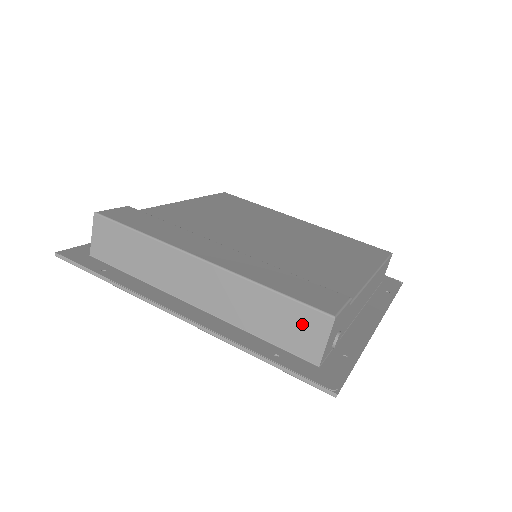
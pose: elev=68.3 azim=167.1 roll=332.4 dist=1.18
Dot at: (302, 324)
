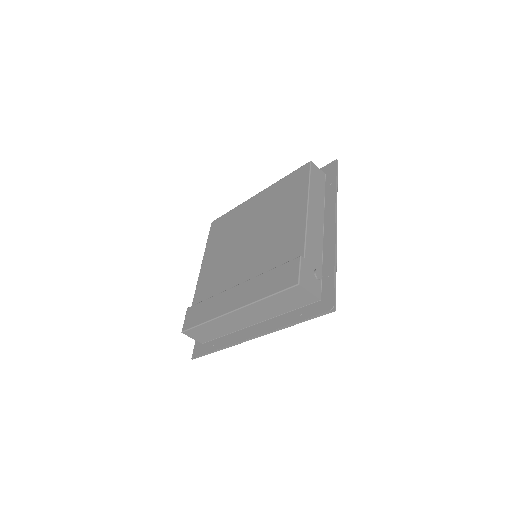
Dot at: (294, 296)
